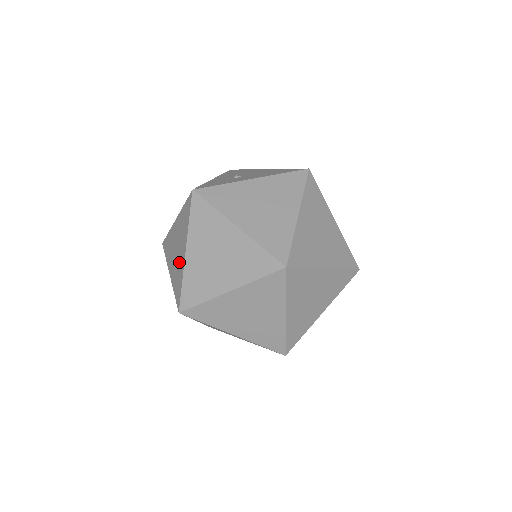
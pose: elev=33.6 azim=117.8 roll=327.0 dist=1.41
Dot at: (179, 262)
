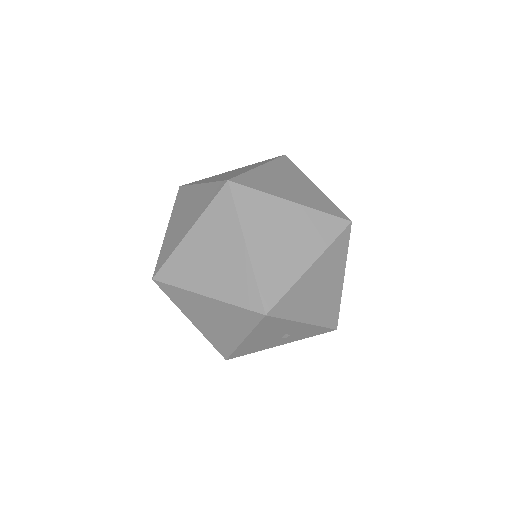
Dot at: occluded
